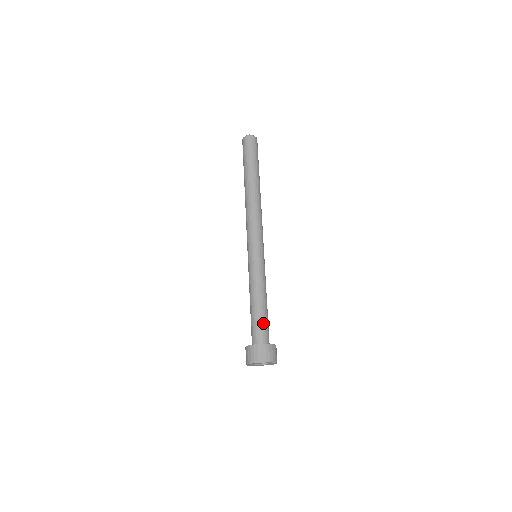
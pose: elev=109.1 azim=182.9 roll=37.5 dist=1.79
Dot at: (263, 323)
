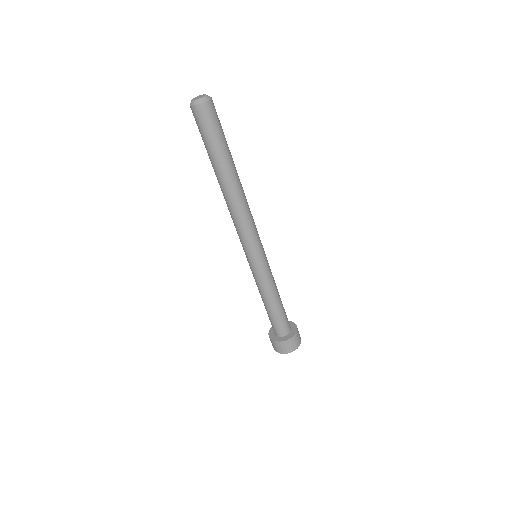
Dot at: (282, 319)
